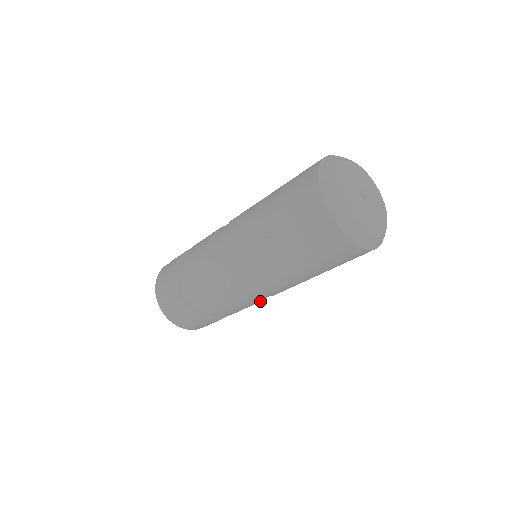
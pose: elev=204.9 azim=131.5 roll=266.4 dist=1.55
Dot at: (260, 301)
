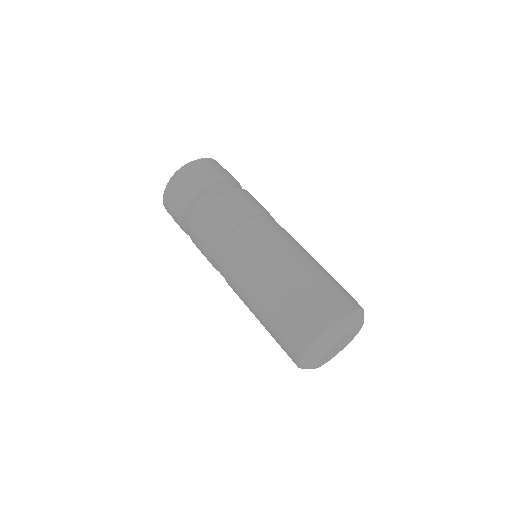
Dot at: occluded
